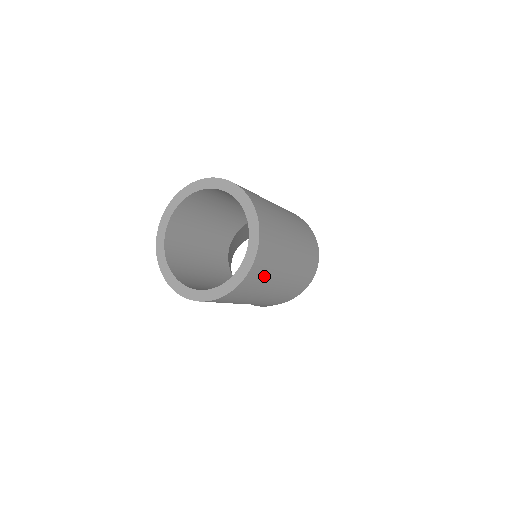
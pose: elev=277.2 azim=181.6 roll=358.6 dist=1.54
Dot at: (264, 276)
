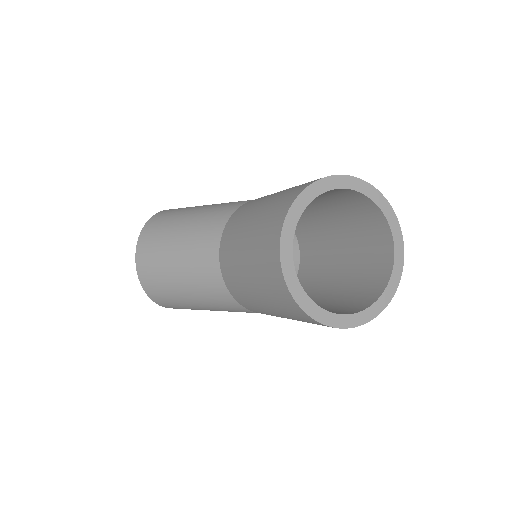
Dot at: occluded
